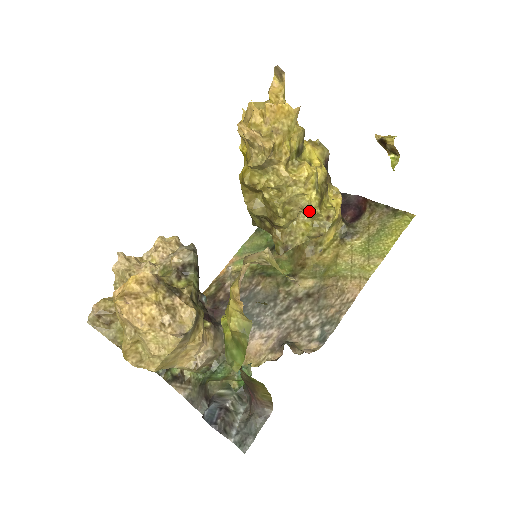
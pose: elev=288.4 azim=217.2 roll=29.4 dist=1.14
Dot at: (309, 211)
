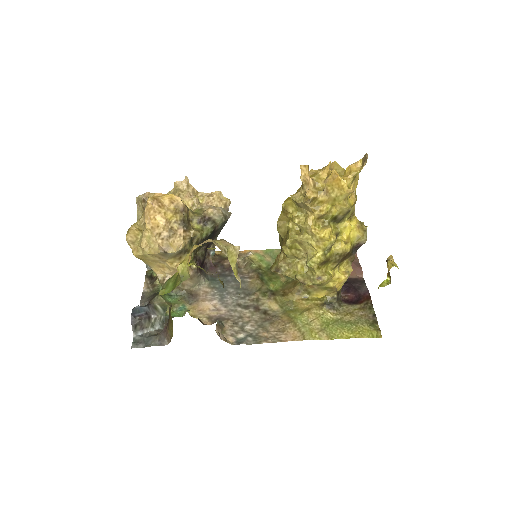
Dot at: (308, 261)
